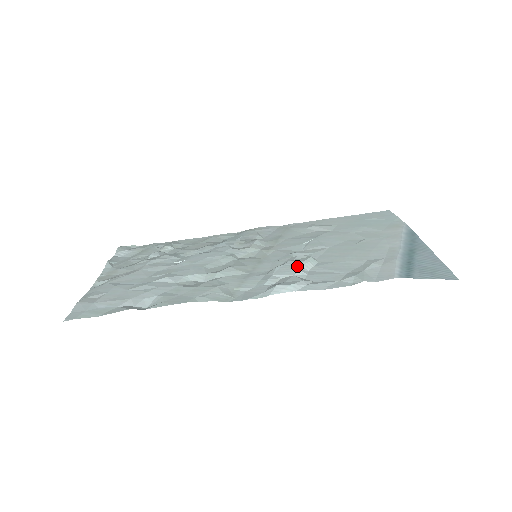
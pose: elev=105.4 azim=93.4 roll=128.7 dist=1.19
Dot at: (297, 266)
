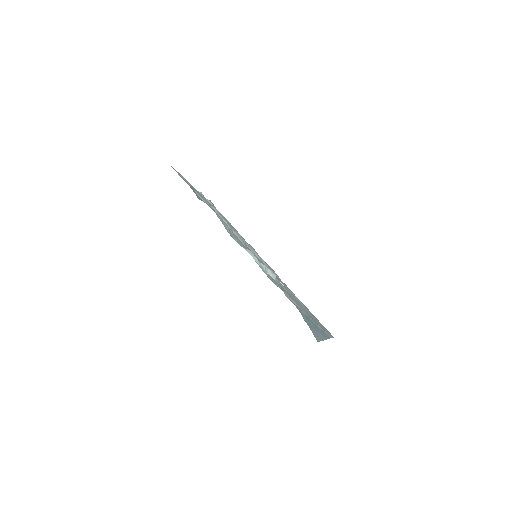
Dot at: (266, 266)
